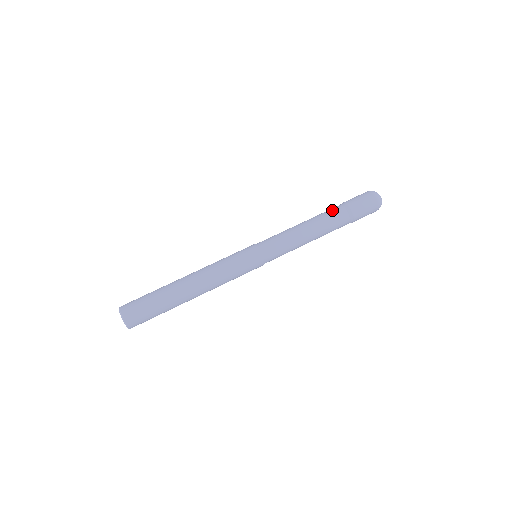
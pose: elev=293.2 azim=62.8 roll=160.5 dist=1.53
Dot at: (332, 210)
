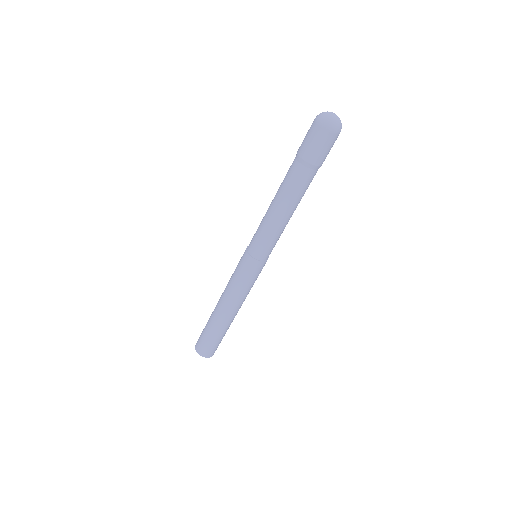
Dot at: (306, 183)
